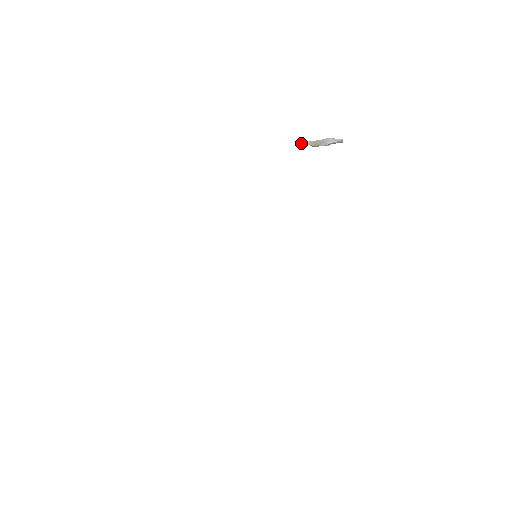
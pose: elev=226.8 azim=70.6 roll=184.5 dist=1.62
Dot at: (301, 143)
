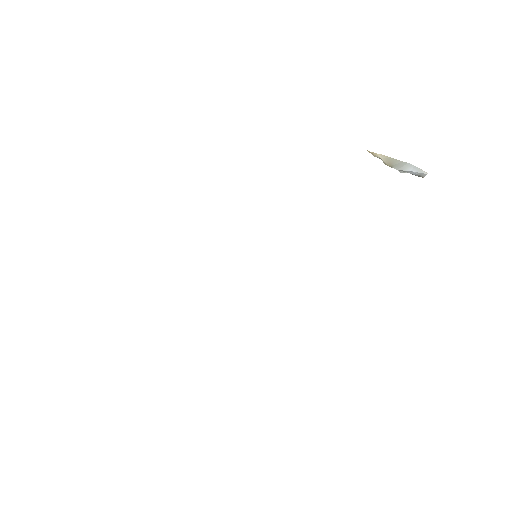
Dot at: occluded
